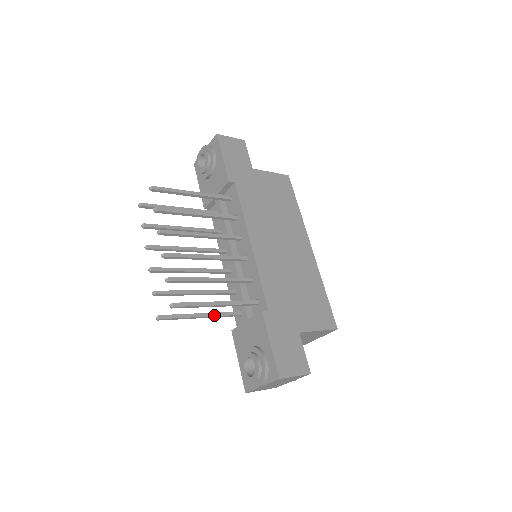
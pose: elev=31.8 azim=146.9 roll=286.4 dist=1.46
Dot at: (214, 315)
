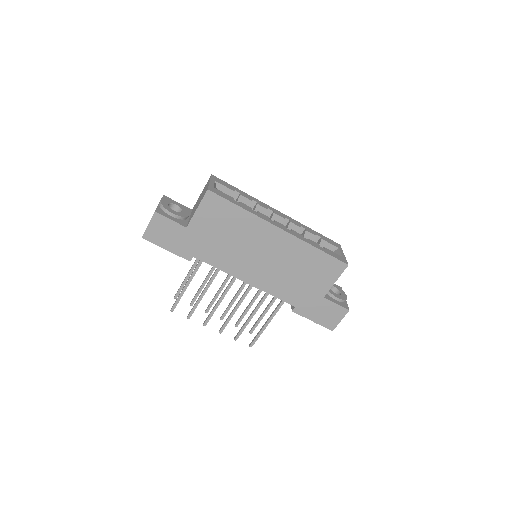
Dot at: (272, 304)
